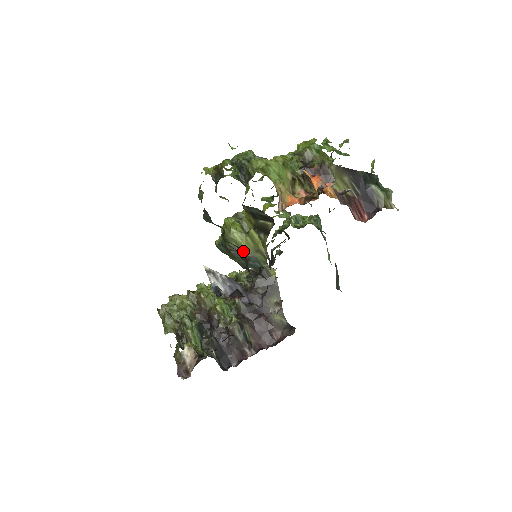
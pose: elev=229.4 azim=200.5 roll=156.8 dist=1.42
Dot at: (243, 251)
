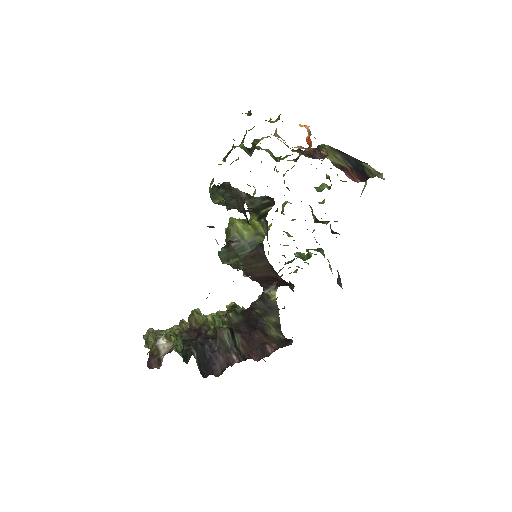
Dot at: (243, 239)
